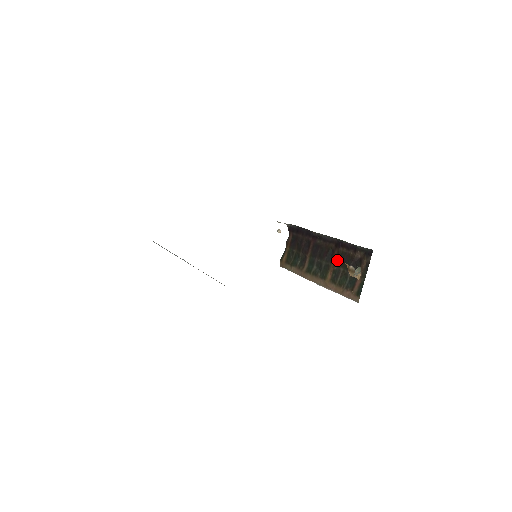
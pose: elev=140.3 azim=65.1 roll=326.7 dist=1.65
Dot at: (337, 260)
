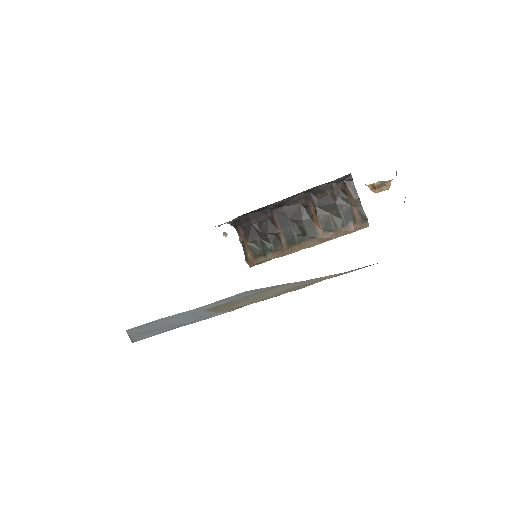
Dot at: (318, 210)
